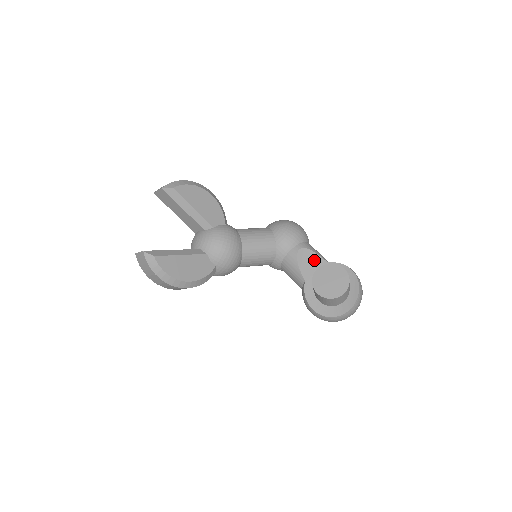
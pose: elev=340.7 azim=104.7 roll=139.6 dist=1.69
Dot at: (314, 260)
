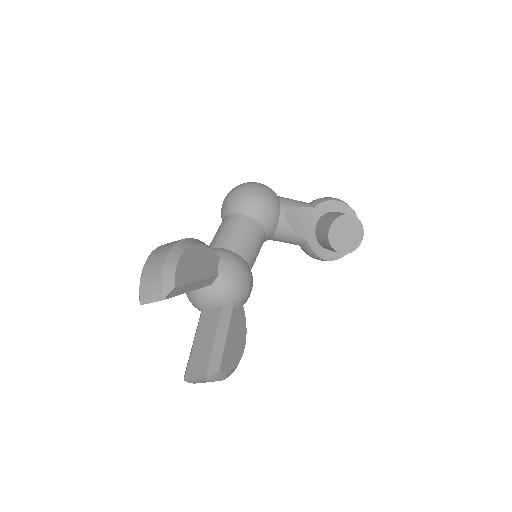
Dot at: (302, 215)
